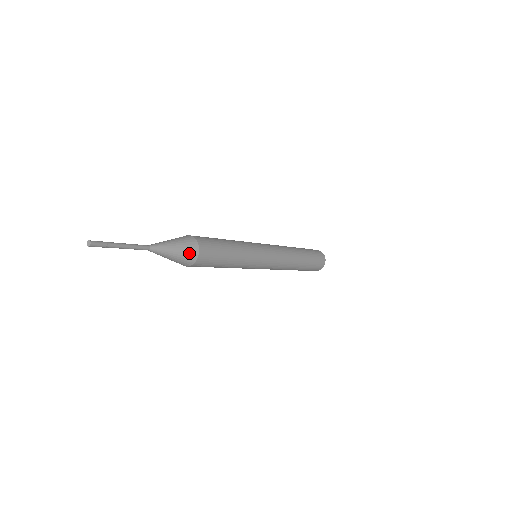
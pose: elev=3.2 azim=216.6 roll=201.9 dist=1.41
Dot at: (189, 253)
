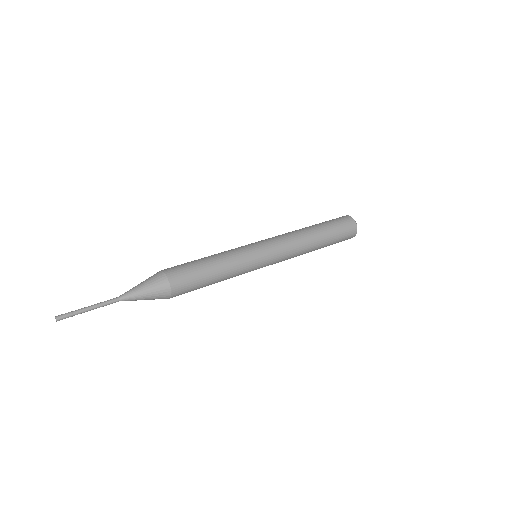
Dot at: occluded
